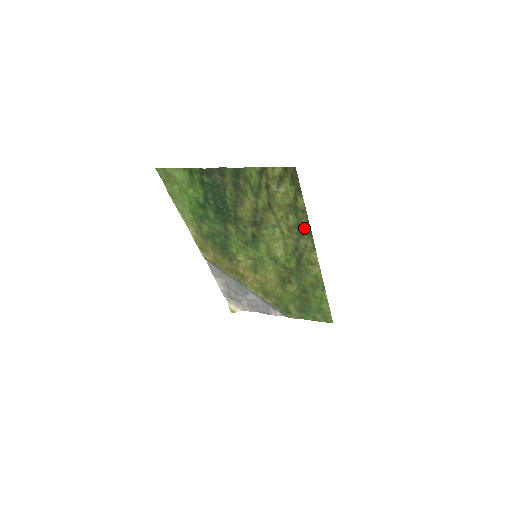
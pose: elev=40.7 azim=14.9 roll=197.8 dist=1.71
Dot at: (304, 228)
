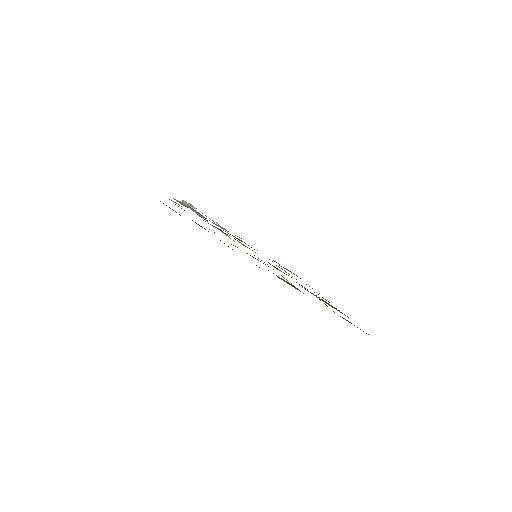
Dot at: occluded
